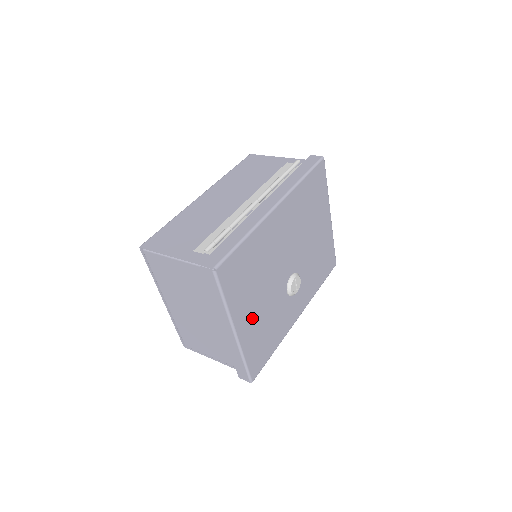
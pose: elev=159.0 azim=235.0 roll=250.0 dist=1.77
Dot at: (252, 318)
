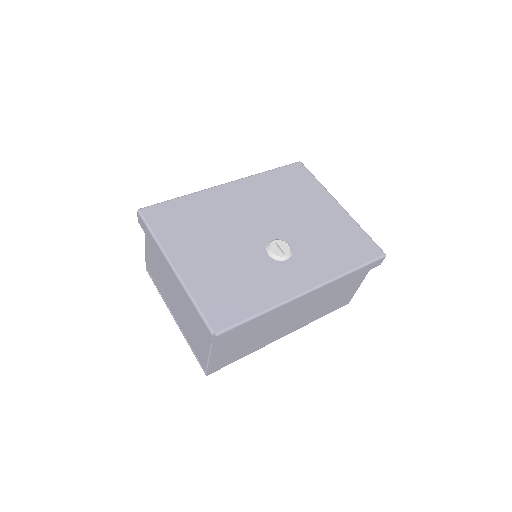
Dot at: (202, 262)
